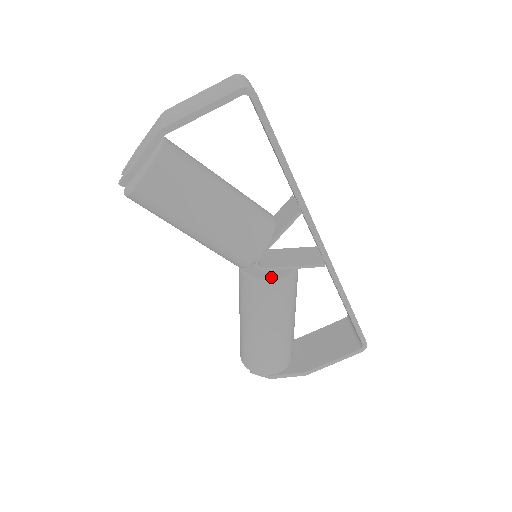
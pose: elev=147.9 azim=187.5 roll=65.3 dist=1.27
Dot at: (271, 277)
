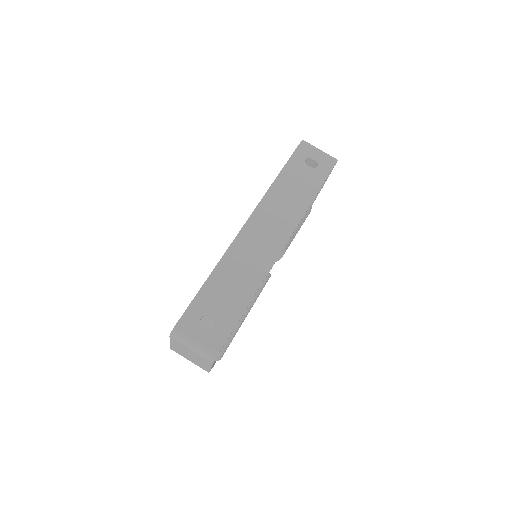
Dot at: occluded
